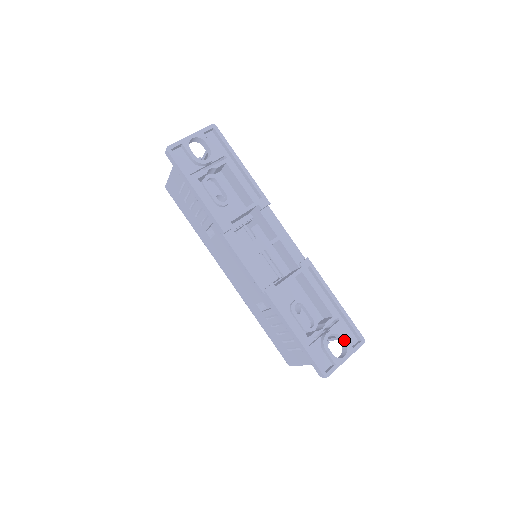
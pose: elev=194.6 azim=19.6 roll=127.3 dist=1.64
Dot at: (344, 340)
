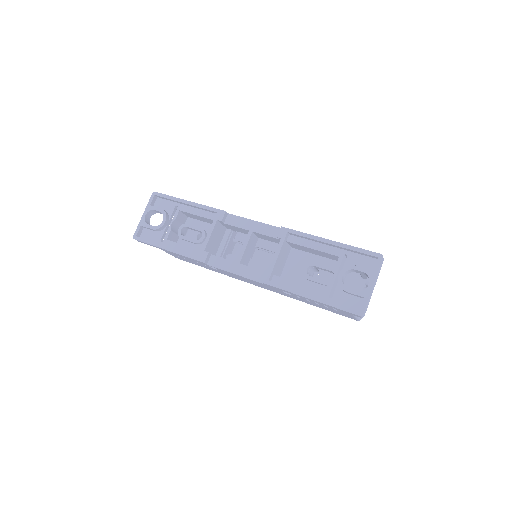
Dot at: (359, 270)
